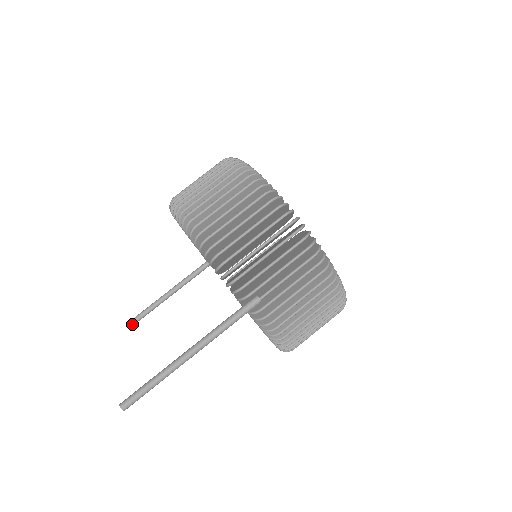
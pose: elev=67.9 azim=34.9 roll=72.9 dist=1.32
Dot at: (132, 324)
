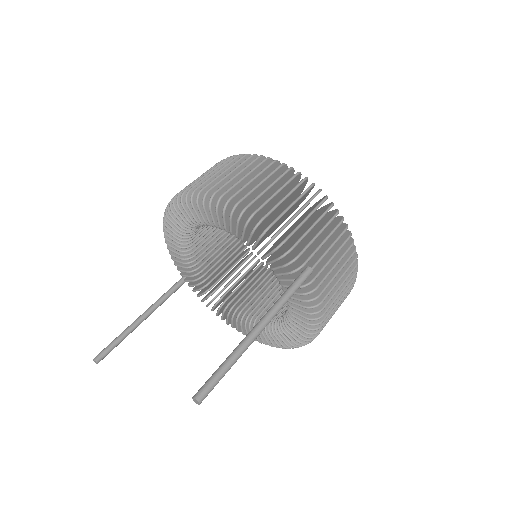
Dot at: (100, 359)
